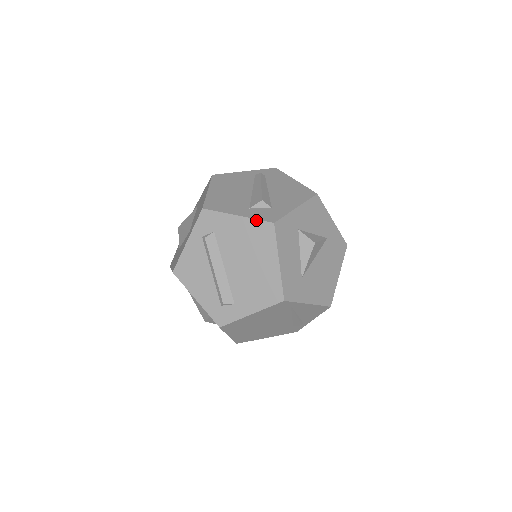
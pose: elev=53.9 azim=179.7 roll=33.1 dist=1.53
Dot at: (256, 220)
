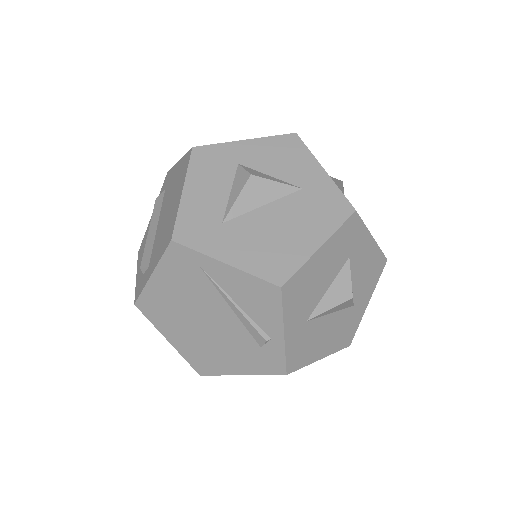
Dot at: (185, 155)
